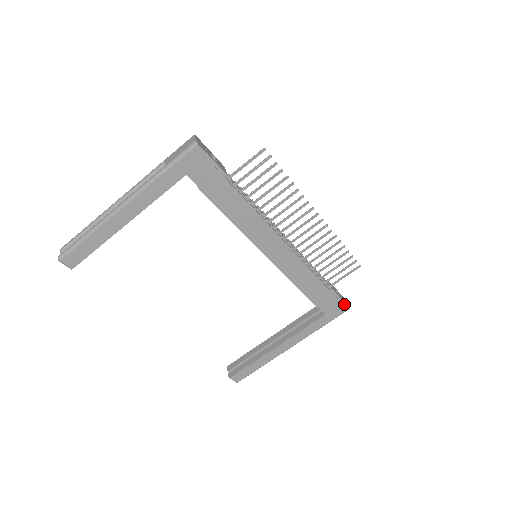
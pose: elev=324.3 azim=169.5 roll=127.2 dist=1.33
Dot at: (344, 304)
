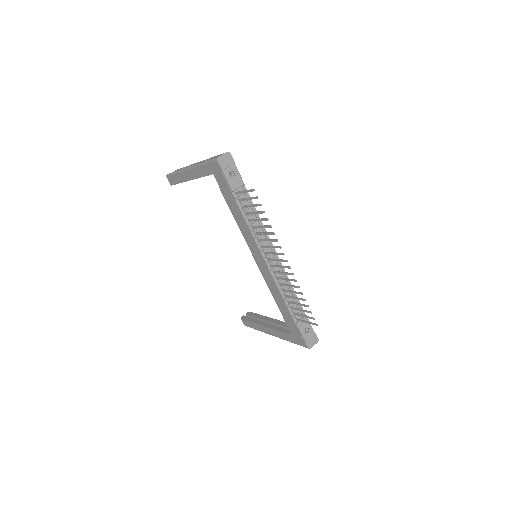
Dot at: (305, 341)
